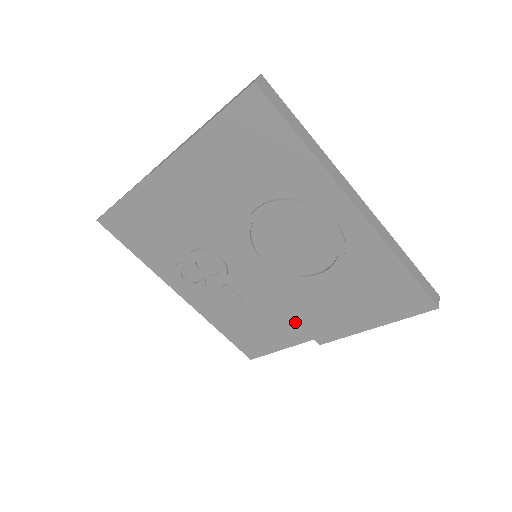
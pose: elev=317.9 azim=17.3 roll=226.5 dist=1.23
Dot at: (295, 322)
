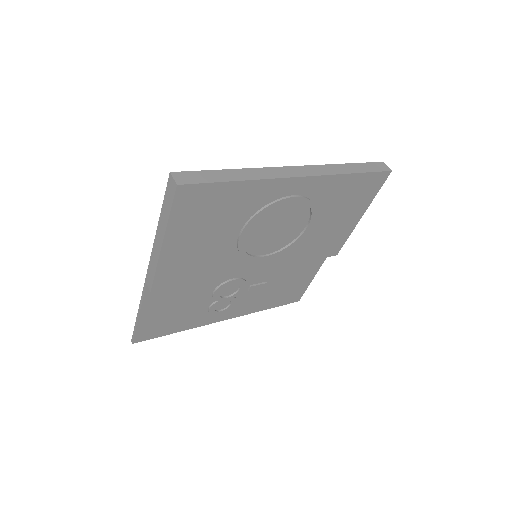
Dot at: occluded
